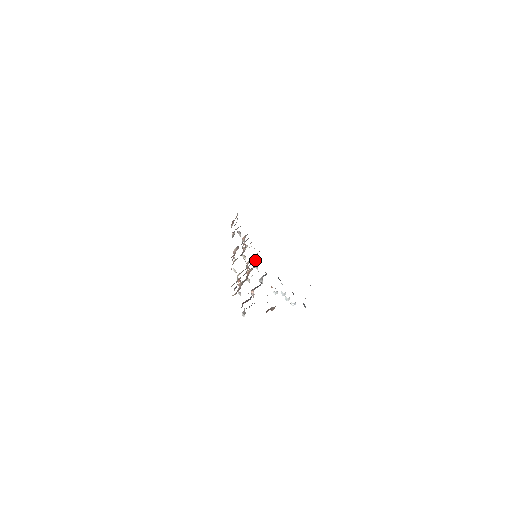
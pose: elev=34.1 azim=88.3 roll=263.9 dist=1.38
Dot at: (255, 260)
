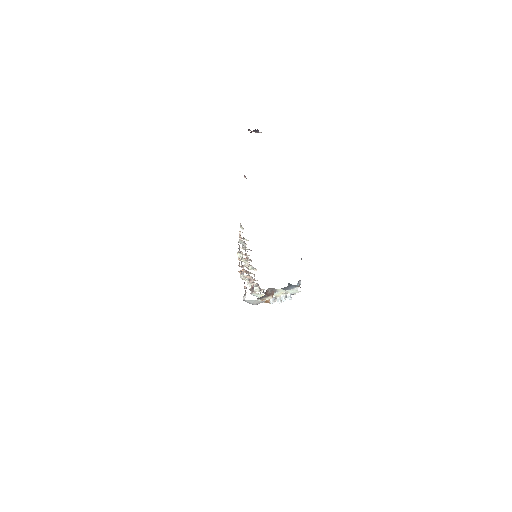
Dot at: (254, 279)
